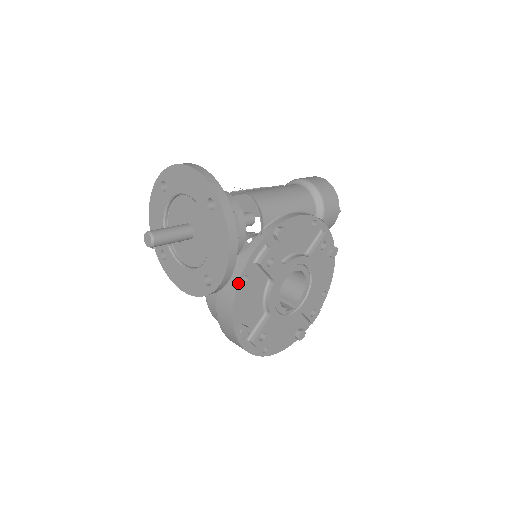
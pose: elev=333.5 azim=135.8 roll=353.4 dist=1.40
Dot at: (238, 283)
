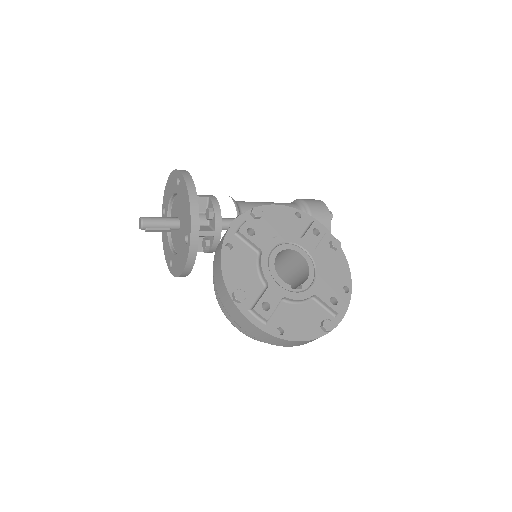
Dot at: (222, 248)
